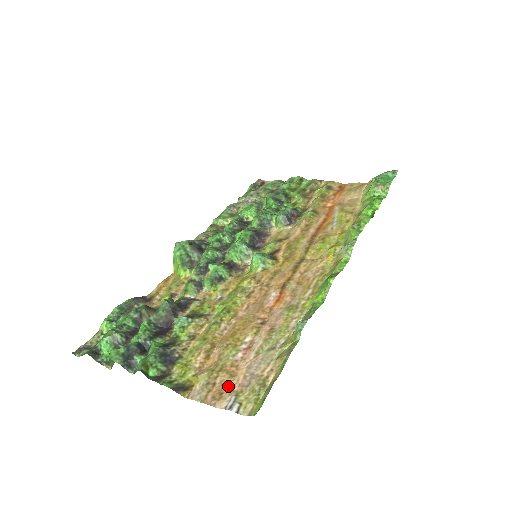
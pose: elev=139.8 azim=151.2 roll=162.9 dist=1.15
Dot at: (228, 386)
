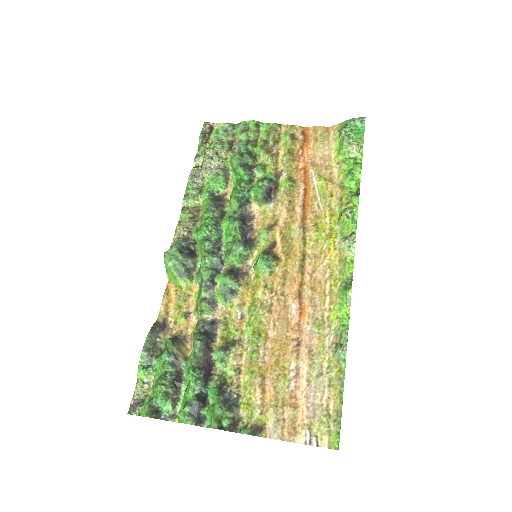
Dot at: (297, 419)
